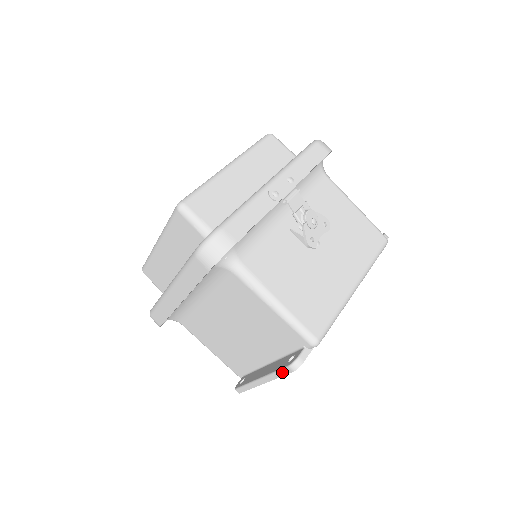
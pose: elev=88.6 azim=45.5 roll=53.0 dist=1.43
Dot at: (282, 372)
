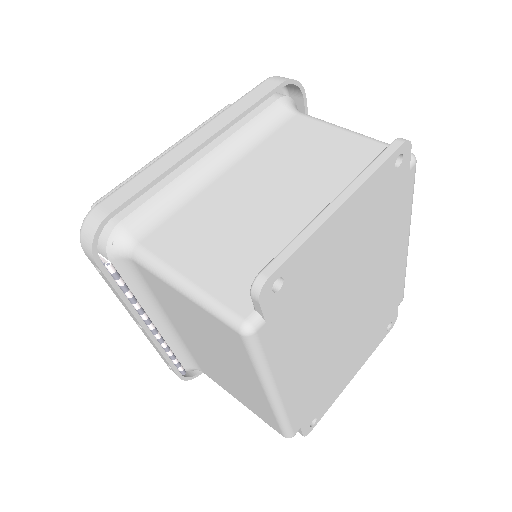
Dot at: (384, 154)
